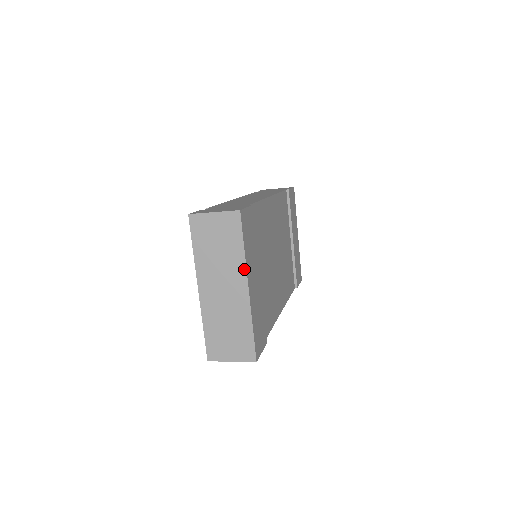
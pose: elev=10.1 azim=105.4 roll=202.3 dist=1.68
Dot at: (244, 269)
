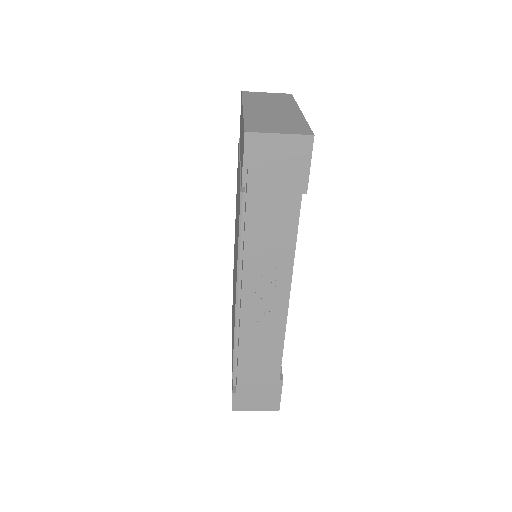
Dot at: (296, 106)
